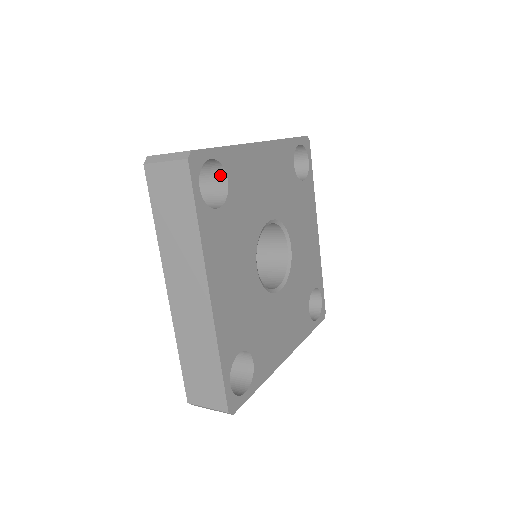
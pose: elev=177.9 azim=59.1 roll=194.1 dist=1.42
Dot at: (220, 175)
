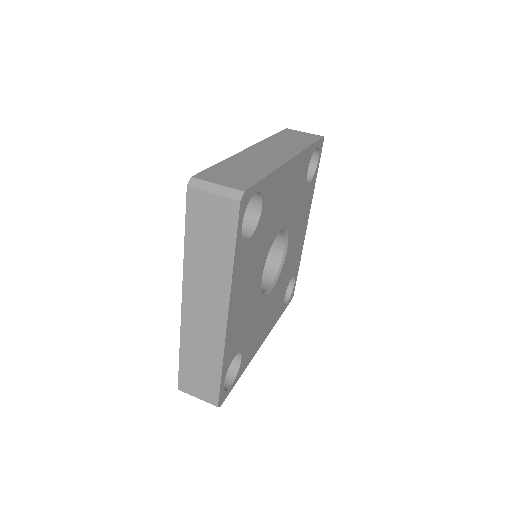
Dot at: occluded
